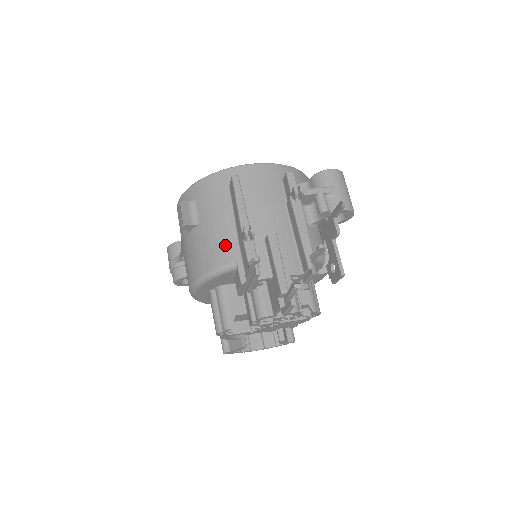
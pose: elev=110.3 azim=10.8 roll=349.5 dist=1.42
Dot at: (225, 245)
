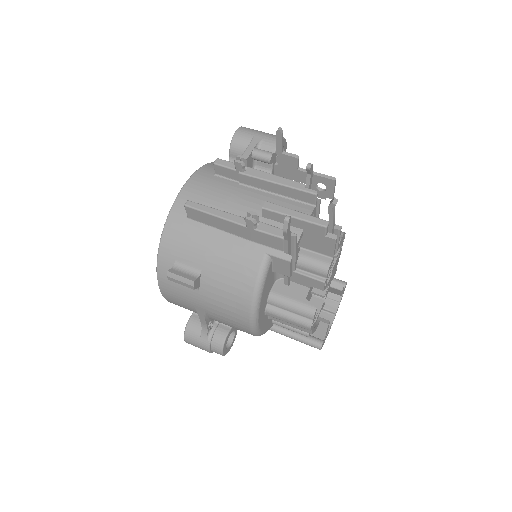
Dot at: (242, 255)
